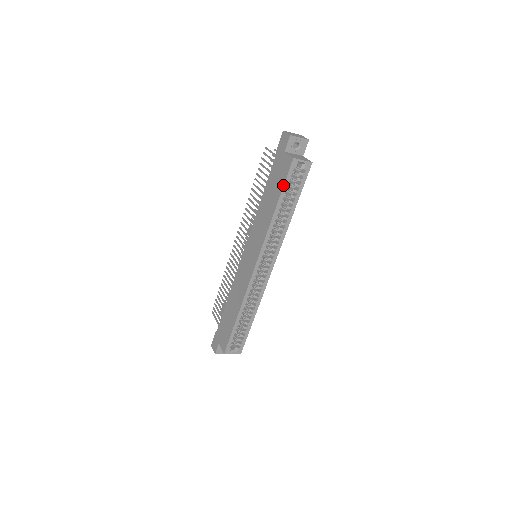
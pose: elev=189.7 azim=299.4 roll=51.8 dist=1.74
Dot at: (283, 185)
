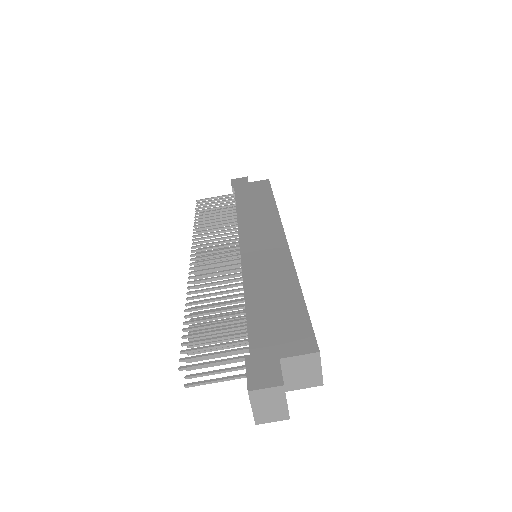
Dot at: (271, 189)
